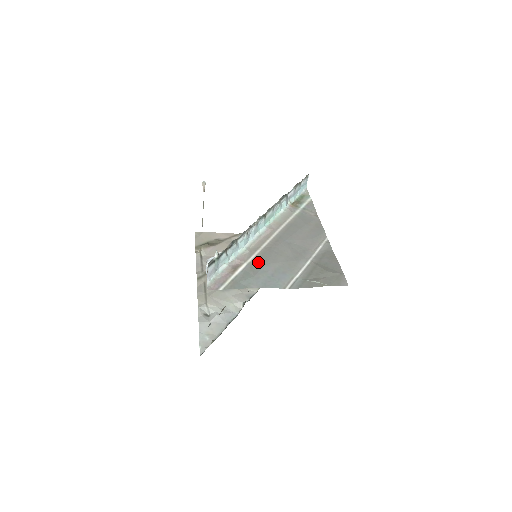
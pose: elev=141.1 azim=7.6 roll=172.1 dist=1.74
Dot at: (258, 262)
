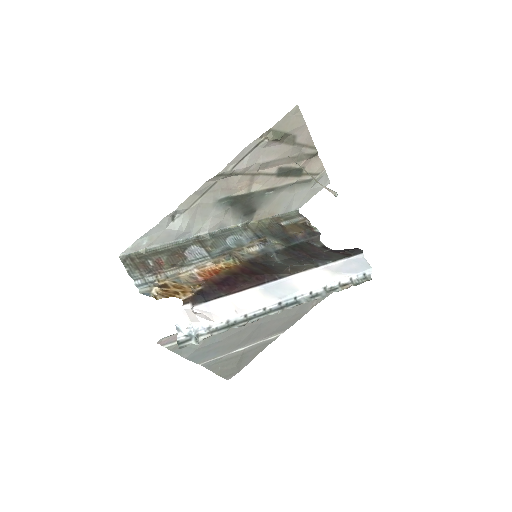
Dot at: (219, 335)
